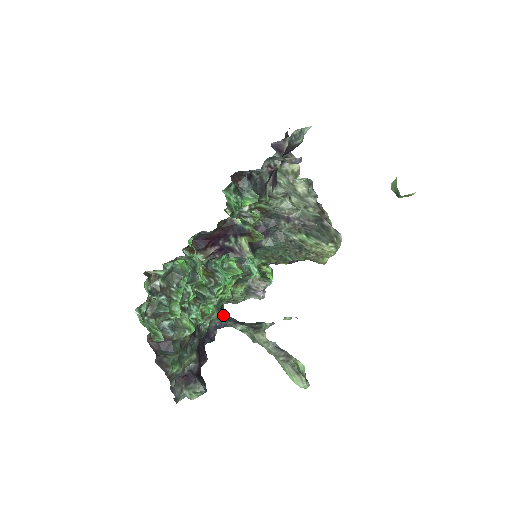
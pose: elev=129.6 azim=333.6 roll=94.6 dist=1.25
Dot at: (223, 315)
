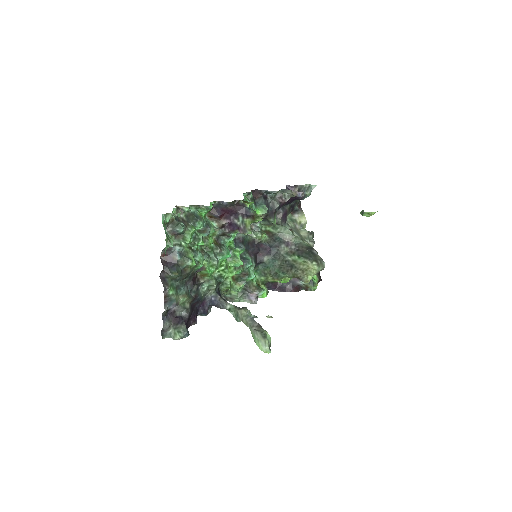
Dot at: (219, 294)
